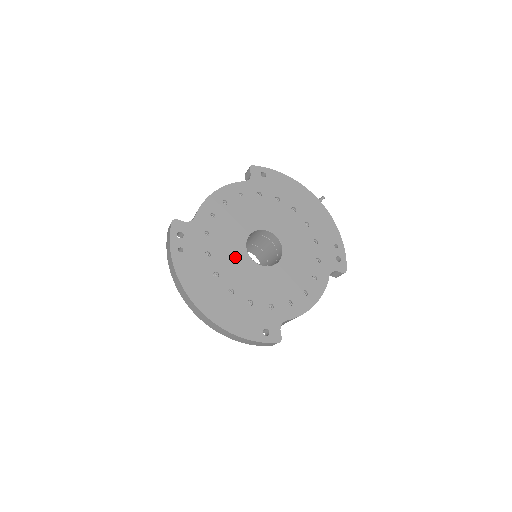
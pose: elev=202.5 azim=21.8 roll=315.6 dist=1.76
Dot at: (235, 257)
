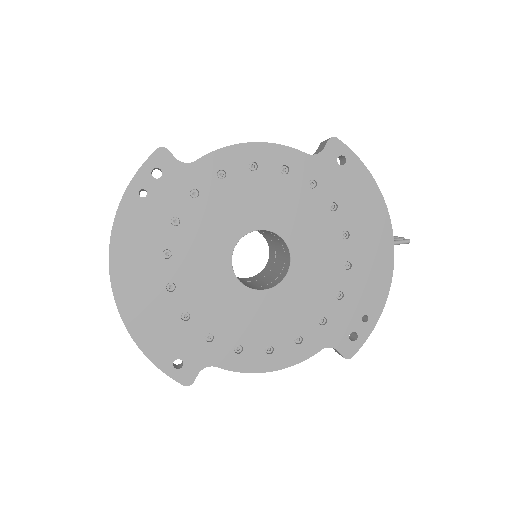
Dot at: (210, 247)
